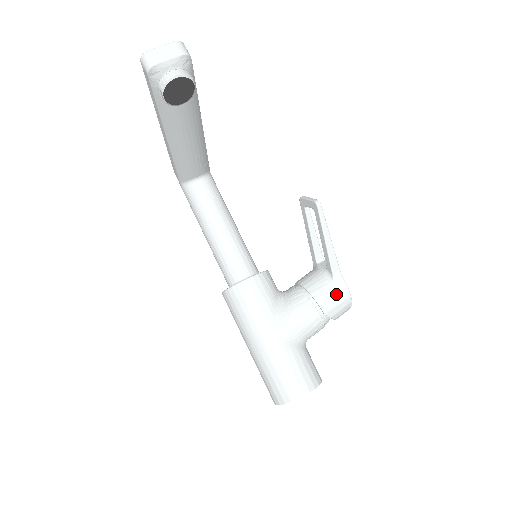
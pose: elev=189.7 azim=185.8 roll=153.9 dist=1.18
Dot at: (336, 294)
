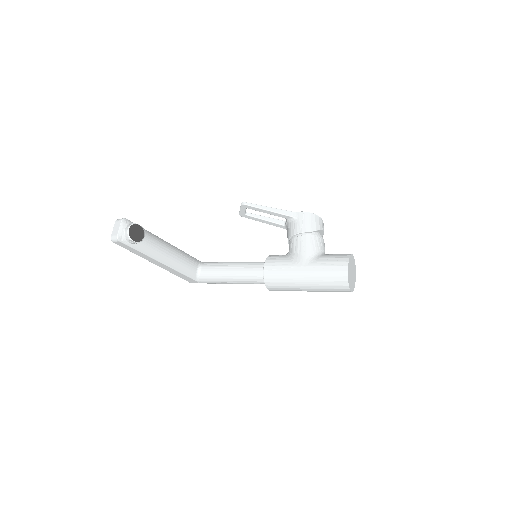
Dot at: (303, 220)
